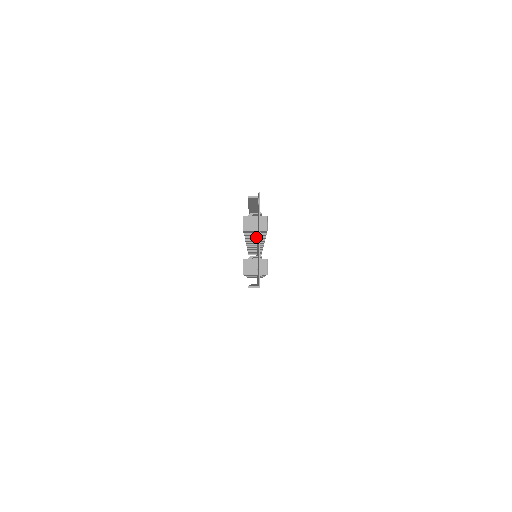
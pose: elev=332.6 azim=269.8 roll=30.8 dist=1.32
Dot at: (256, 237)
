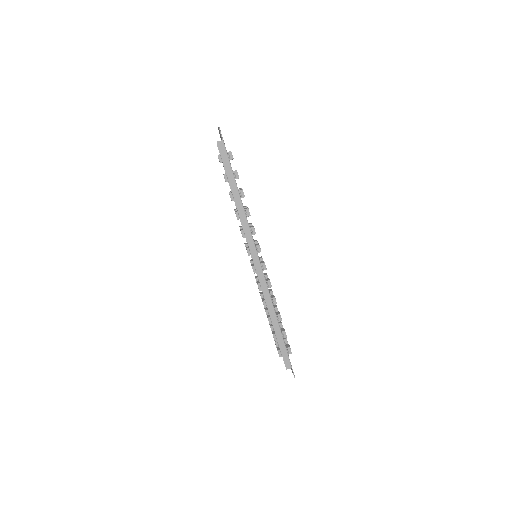
Dot at: occluded
